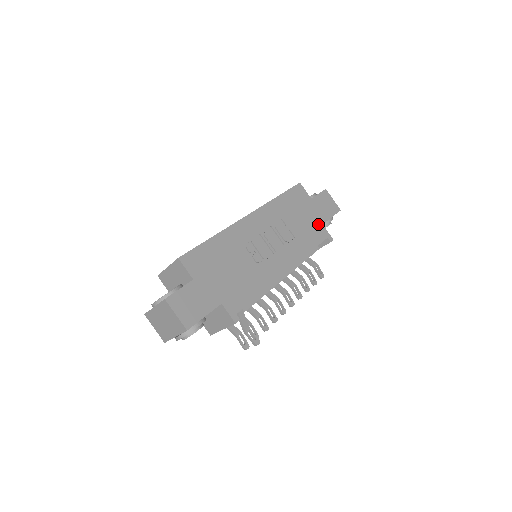
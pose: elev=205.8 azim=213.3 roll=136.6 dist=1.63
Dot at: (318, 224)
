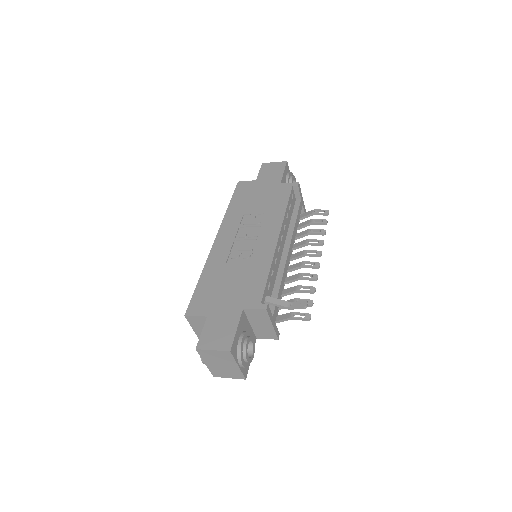
Dot at: (276, 187)
